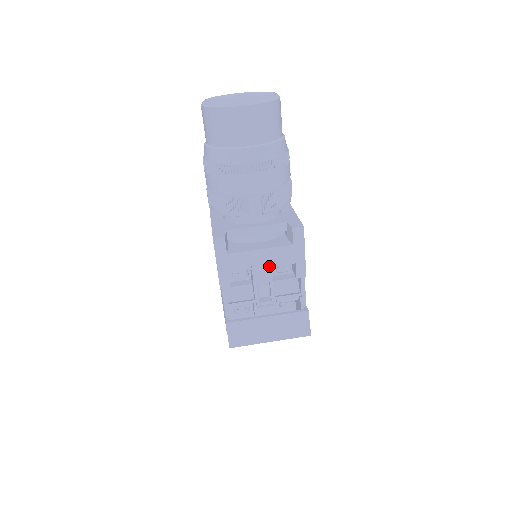
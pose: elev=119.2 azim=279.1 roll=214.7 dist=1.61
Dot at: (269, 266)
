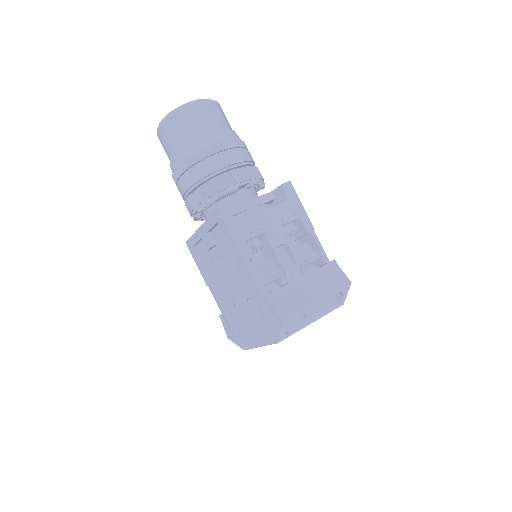
Dot at: (278, 226)
